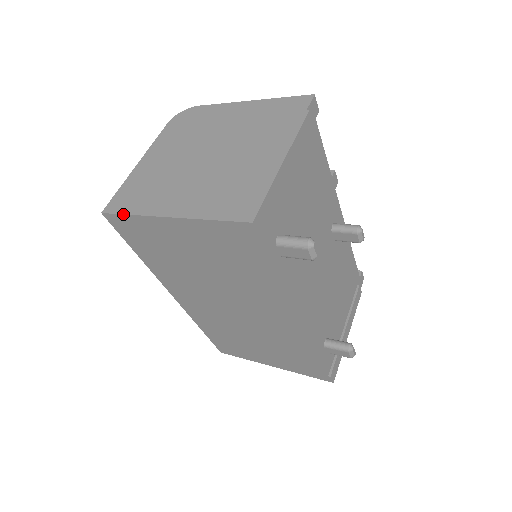
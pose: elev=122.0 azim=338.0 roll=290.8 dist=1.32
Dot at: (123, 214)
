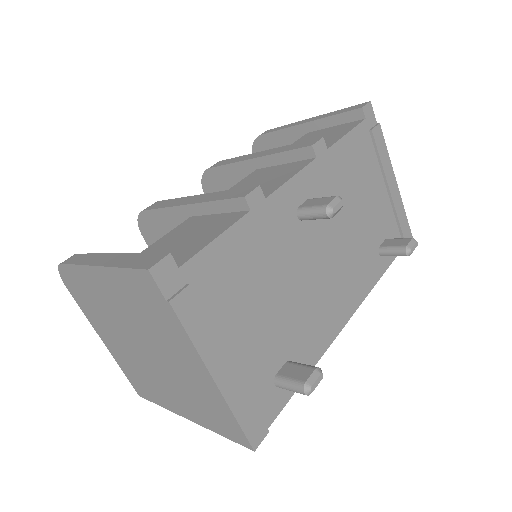
Dot at: occluded
